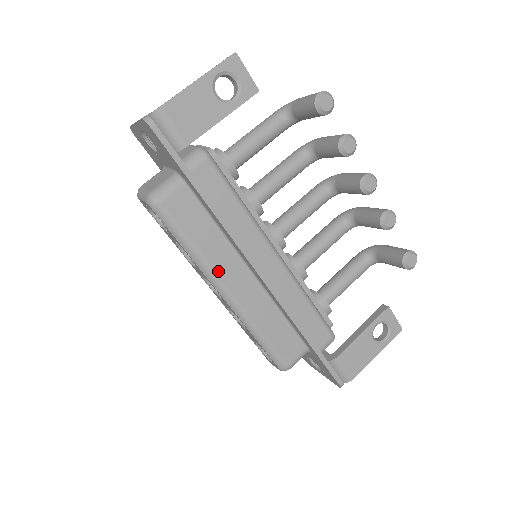
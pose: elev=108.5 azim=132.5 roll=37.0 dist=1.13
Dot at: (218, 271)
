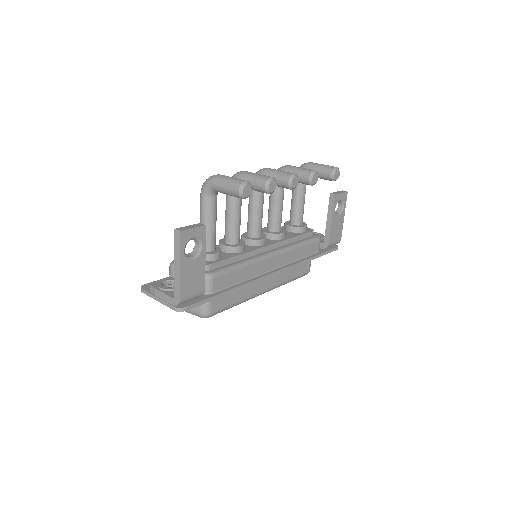
Dot at: (255, 293)
